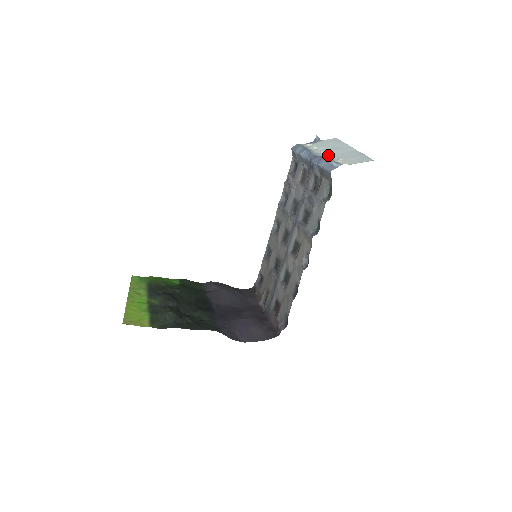
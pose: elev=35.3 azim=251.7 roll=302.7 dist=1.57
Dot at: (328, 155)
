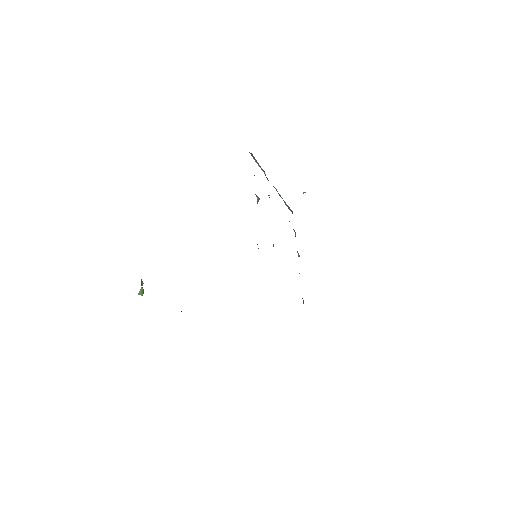
Dot at: occluded
